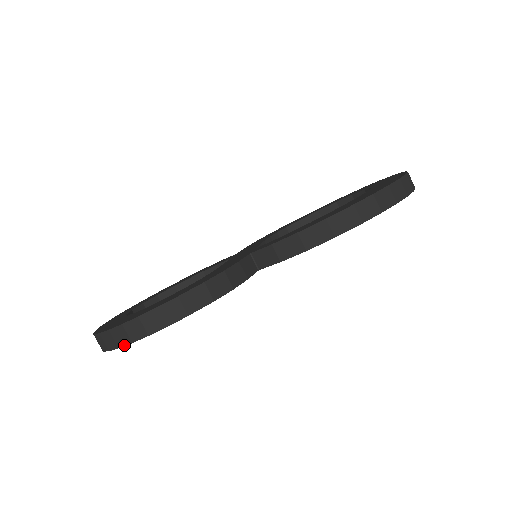
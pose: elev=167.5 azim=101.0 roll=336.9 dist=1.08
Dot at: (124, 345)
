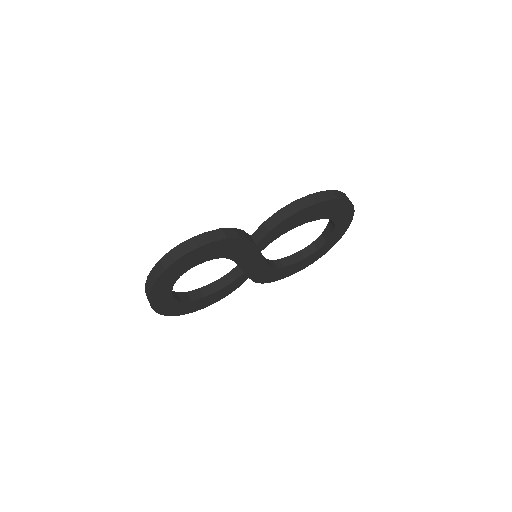
Dot at: (169, 266)
